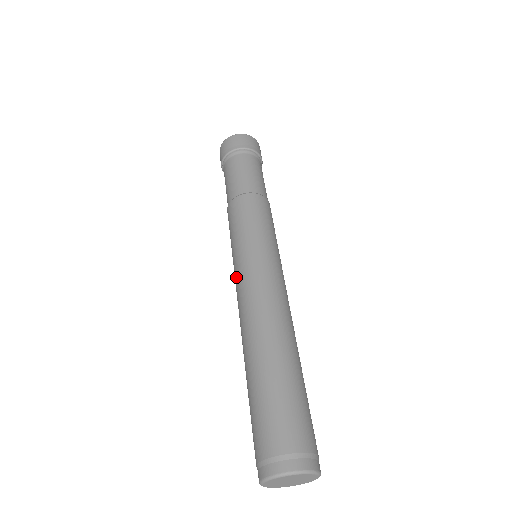
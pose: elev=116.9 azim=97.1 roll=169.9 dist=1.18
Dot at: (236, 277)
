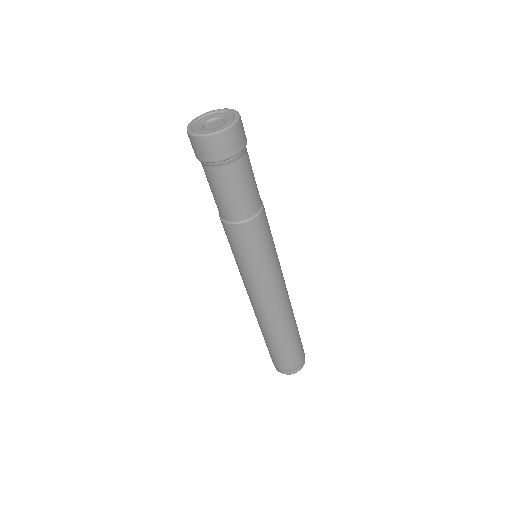
Dot at: (244, 284)
